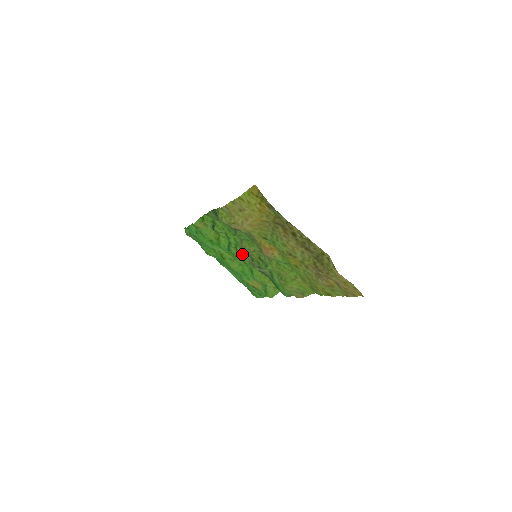
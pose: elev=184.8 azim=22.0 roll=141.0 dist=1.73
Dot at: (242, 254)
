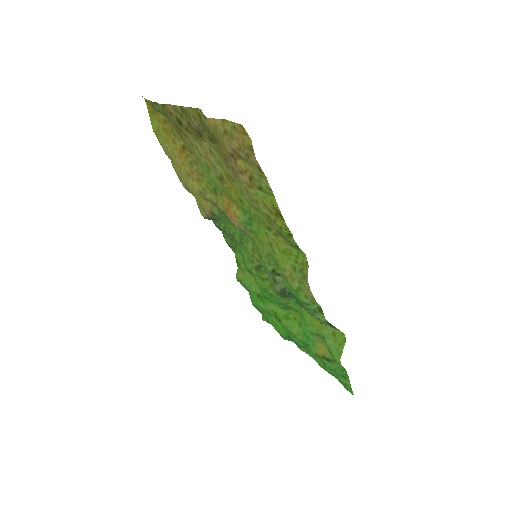
Dot at: (264, 278)
